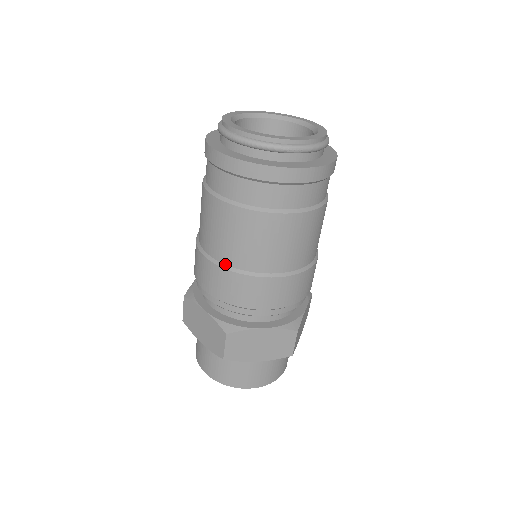
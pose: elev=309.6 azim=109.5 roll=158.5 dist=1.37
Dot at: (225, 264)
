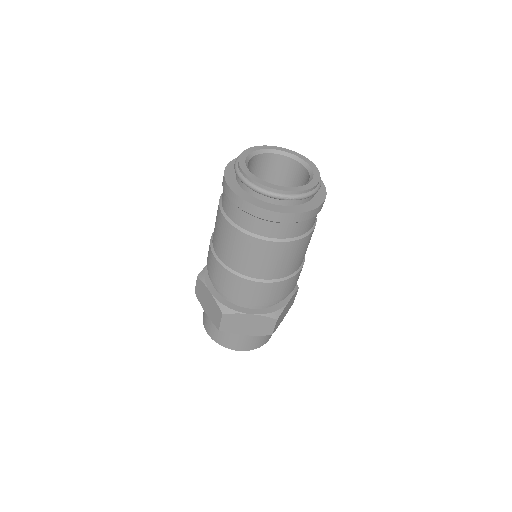
Dot at: (227, 266)
